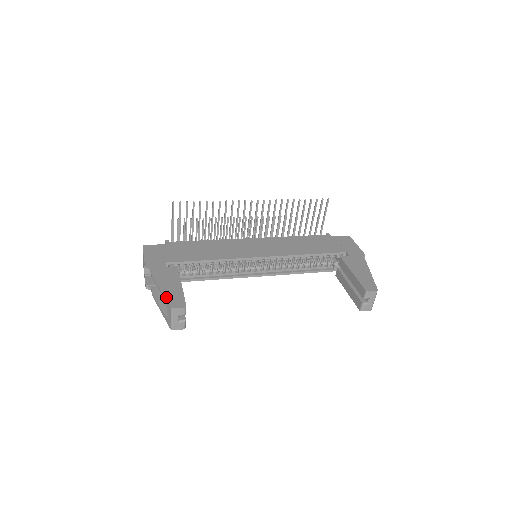
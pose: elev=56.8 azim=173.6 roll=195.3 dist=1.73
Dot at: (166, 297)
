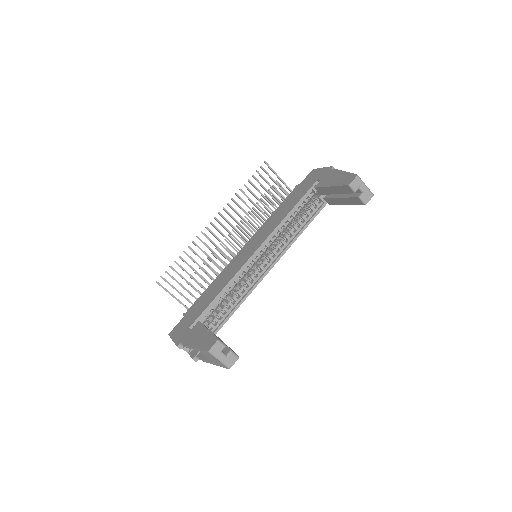
Dot at: (200, 348)
